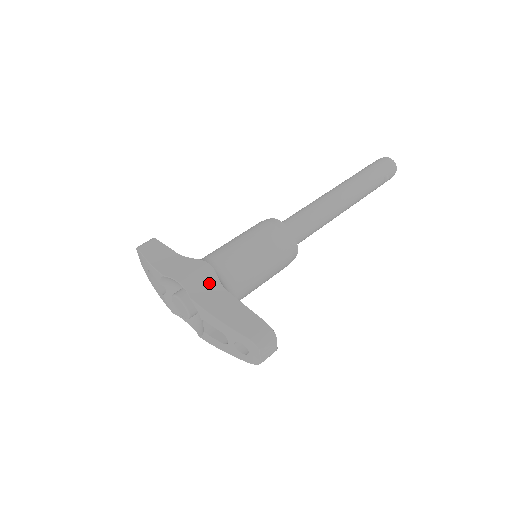
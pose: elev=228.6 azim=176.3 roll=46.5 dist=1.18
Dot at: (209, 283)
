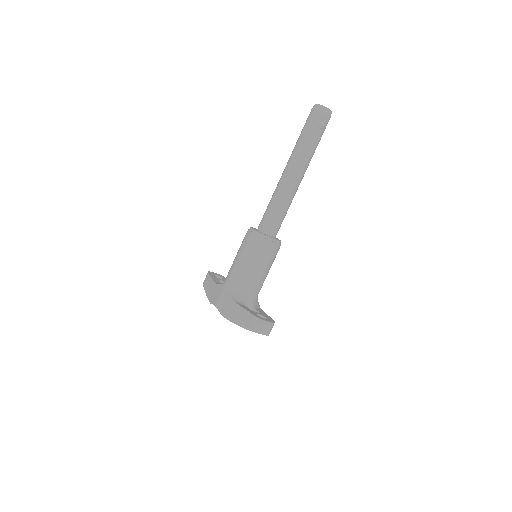
Dot at: (226, 301)
